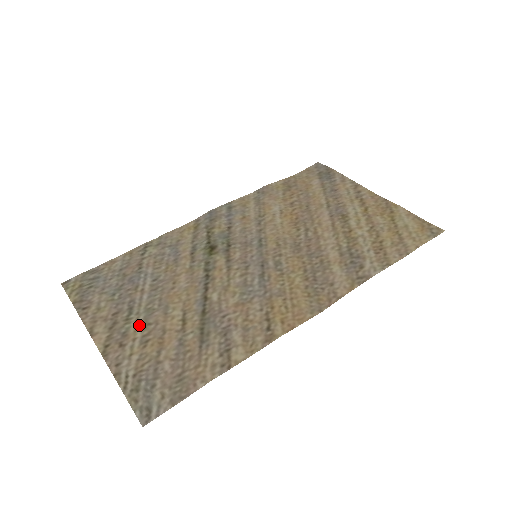
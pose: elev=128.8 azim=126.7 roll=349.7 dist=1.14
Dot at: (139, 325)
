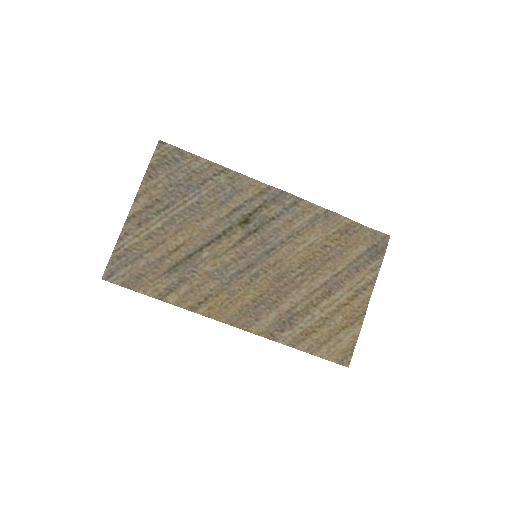
Dot at: (159, 223)
